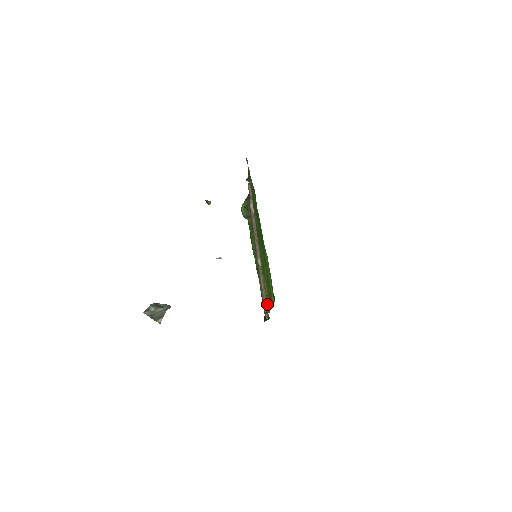
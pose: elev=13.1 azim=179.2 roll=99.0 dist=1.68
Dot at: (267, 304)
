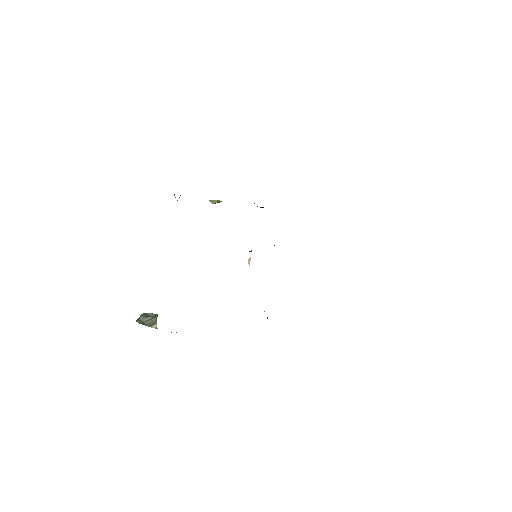
Dot at: occluded
